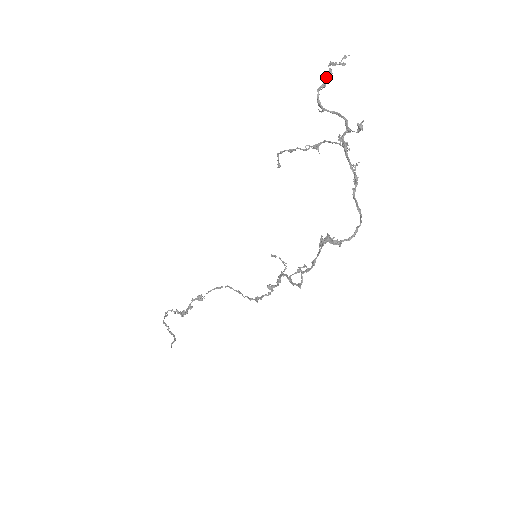
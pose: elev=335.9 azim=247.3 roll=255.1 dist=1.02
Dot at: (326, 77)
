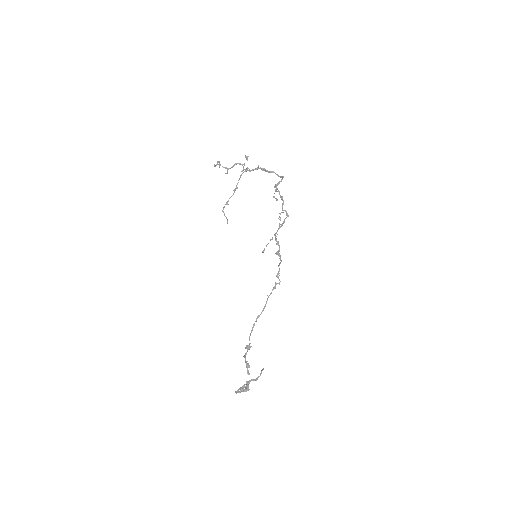
Dot at: occluded
